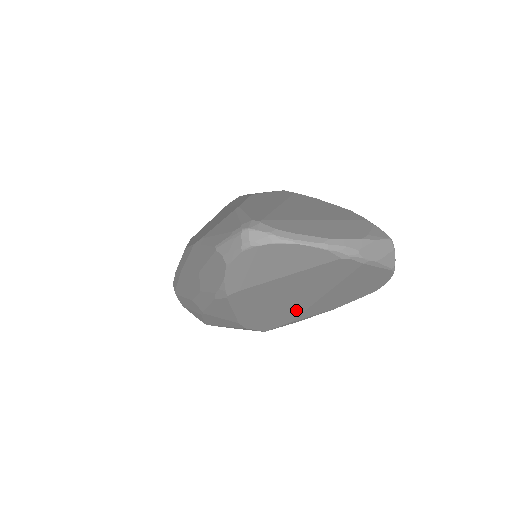
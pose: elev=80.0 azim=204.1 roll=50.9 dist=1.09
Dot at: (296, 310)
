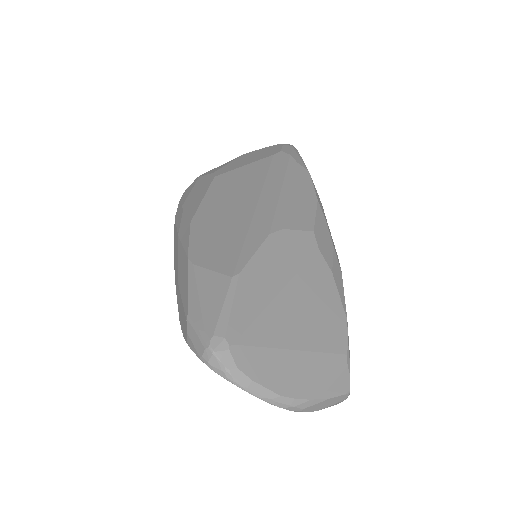
Dot at: occluded
